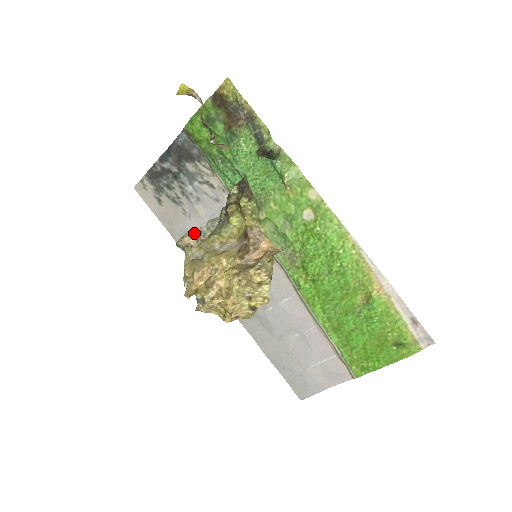
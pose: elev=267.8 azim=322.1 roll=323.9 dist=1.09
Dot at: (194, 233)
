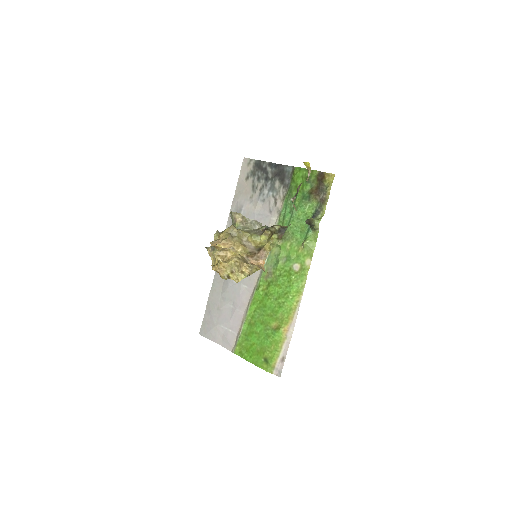
Dot at: (243, 217)
